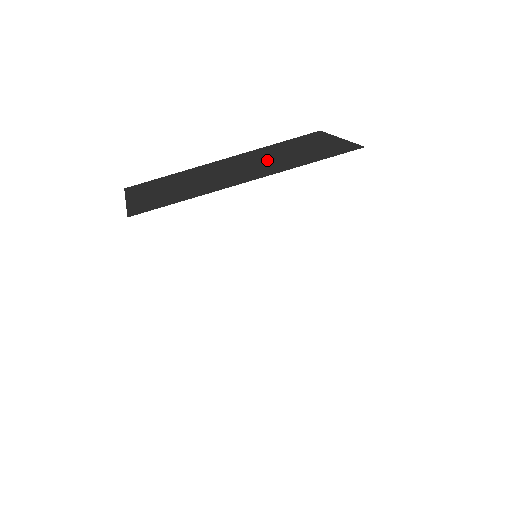
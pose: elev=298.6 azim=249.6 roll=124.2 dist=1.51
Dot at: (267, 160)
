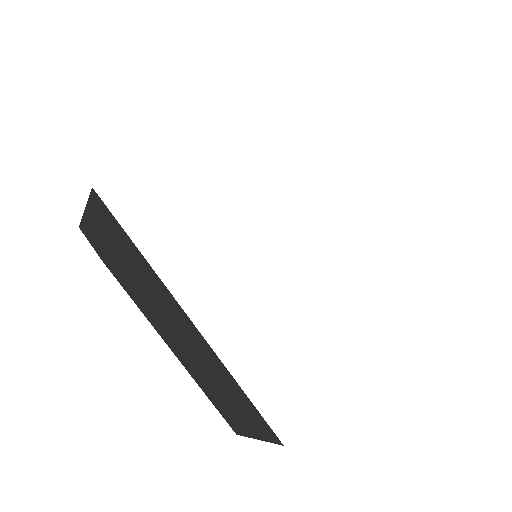
Dot at: occluded
